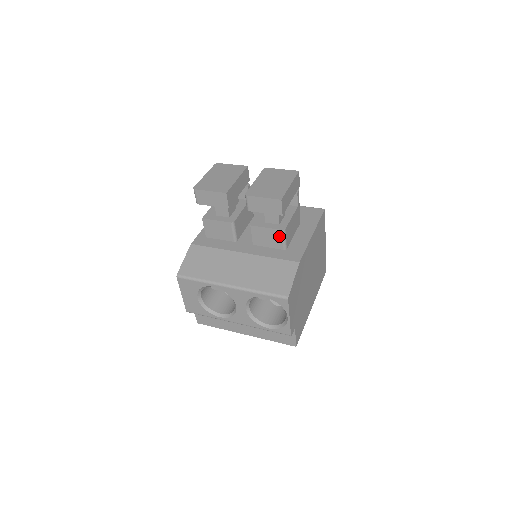
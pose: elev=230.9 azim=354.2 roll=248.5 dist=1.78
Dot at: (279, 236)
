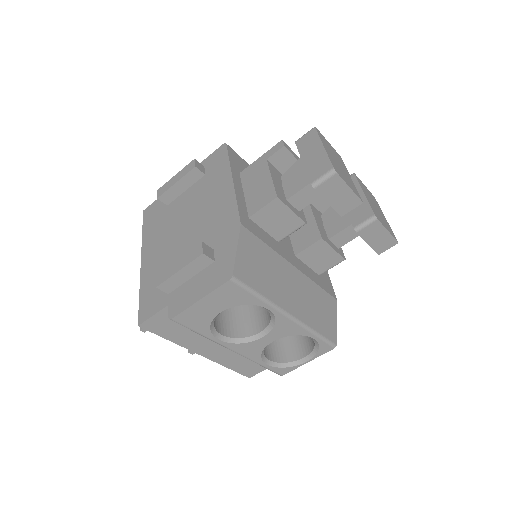
Dot at: (334, 262)
